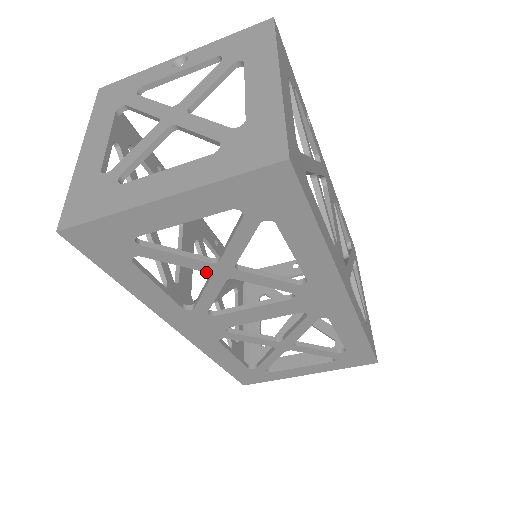
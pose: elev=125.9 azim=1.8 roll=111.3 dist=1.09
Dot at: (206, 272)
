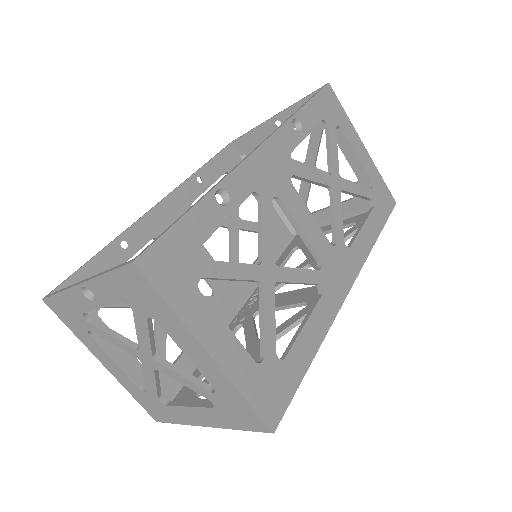
Dot at: occluded
